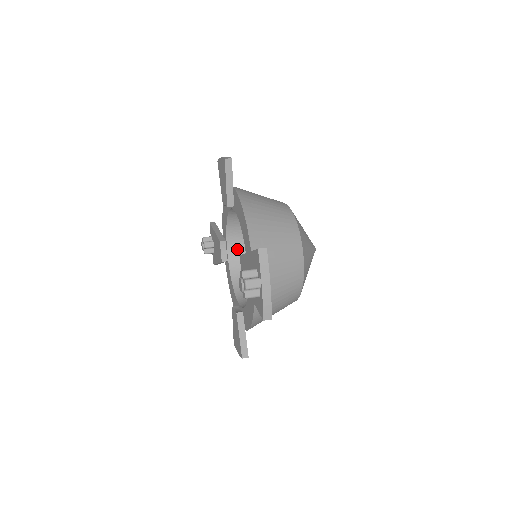
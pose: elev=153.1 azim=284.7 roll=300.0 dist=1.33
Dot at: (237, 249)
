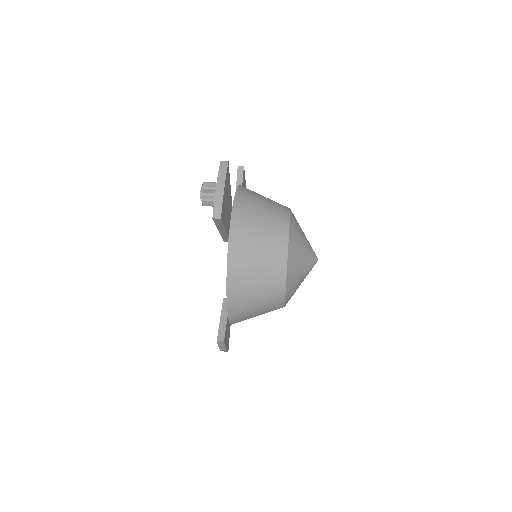
Dot at: occluded
